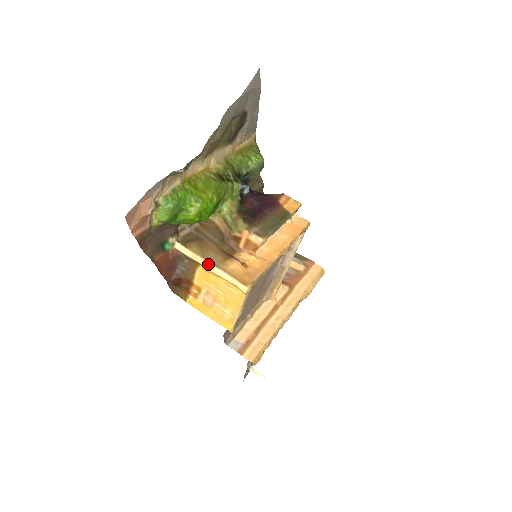
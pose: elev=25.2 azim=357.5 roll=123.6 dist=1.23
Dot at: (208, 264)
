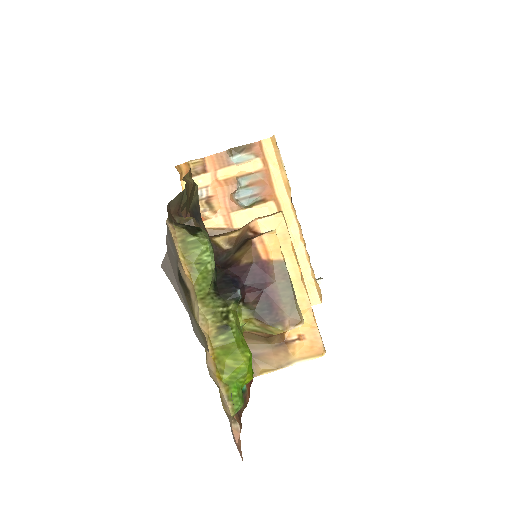
Dot at: occluded
